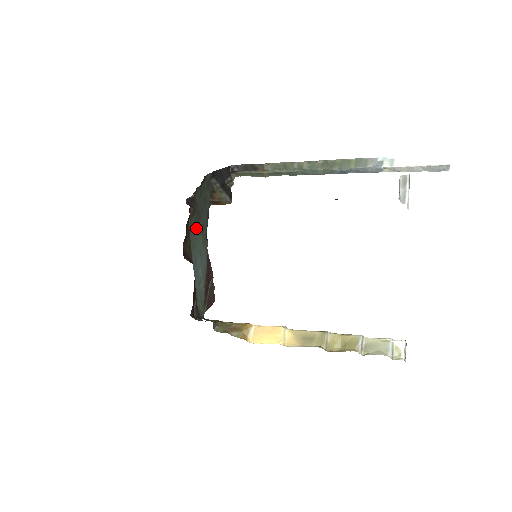
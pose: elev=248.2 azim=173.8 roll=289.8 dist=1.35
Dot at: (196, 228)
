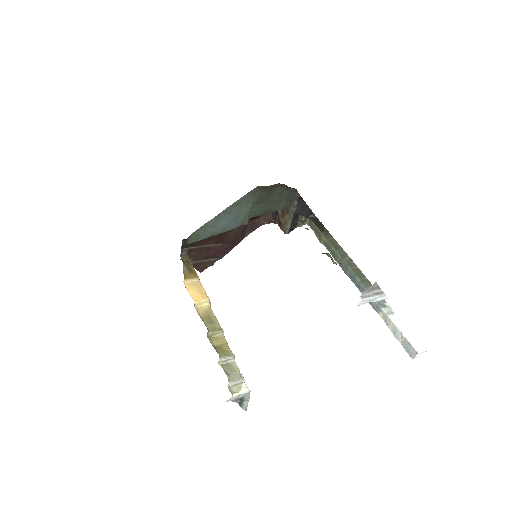
Dot at: (254, 200)
